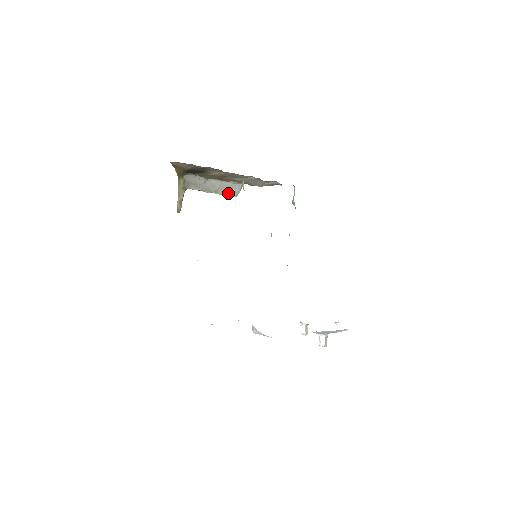
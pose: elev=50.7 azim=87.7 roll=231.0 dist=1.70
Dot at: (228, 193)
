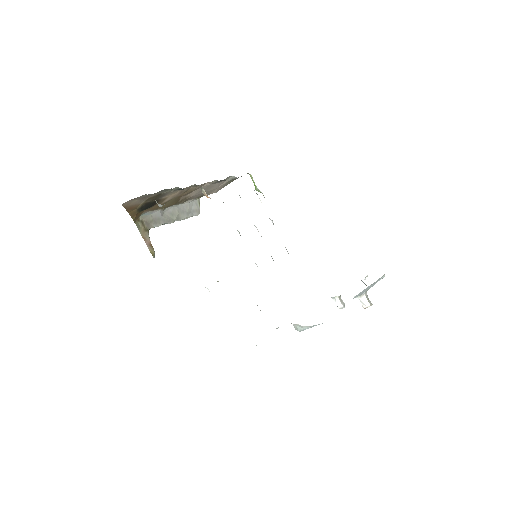
Dot at: (190, 215)
